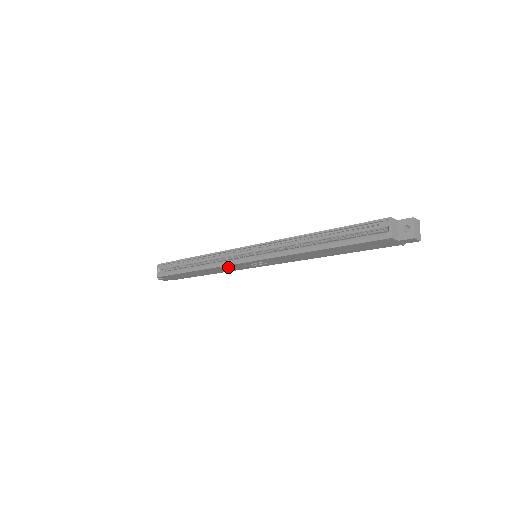
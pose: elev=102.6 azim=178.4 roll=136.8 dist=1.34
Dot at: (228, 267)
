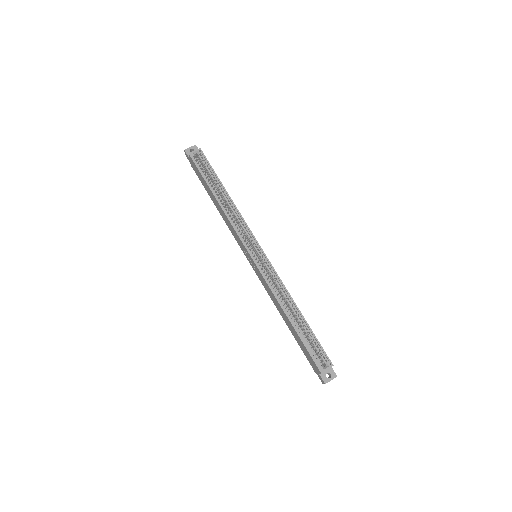
Dot at: (236, 234)
